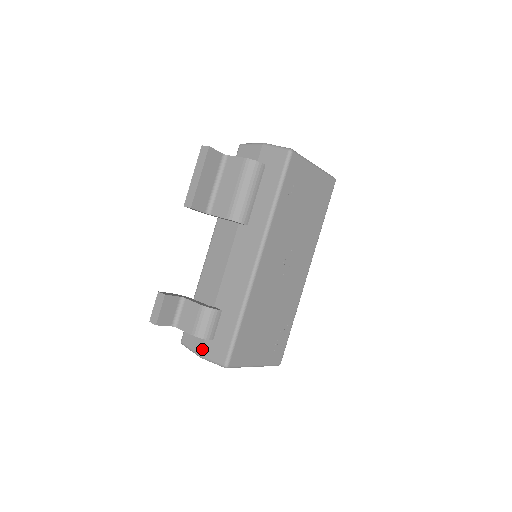
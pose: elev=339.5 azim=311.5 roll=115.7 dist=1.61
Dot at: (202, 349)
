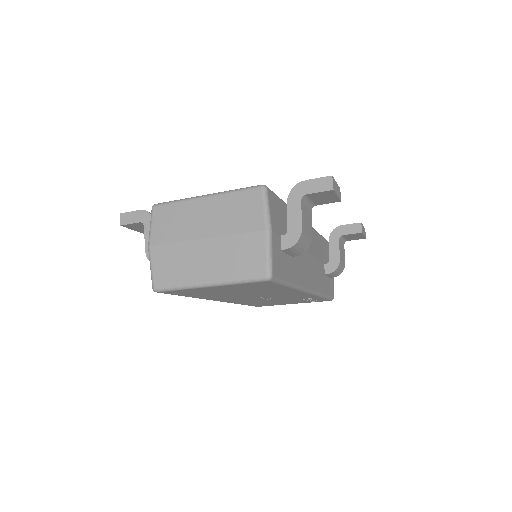
Dot at: occluded
